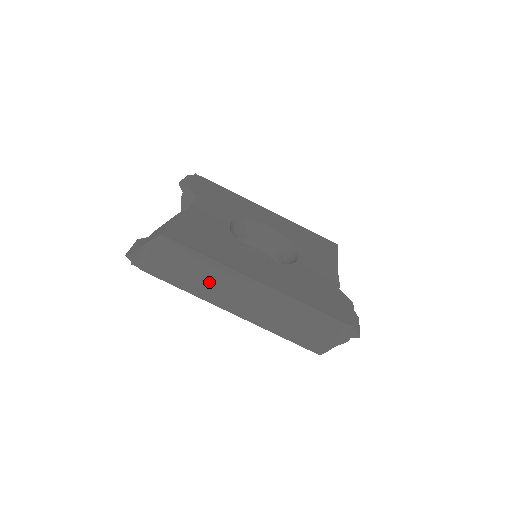
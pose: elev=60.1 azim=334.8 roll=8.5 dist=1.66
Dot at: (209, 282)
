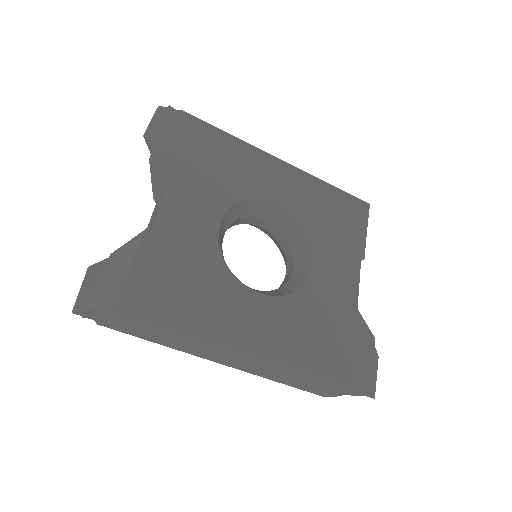
Dot at: (189, 345)
